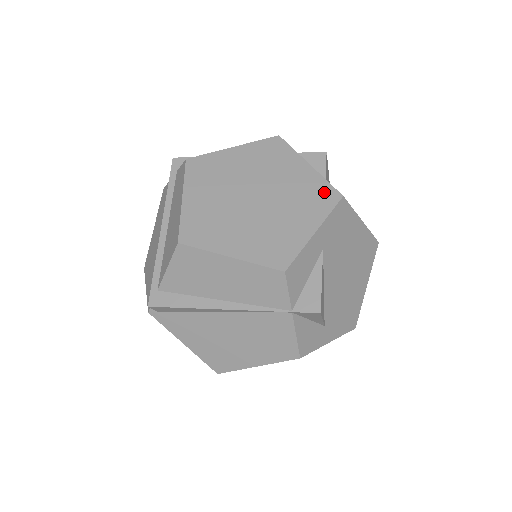
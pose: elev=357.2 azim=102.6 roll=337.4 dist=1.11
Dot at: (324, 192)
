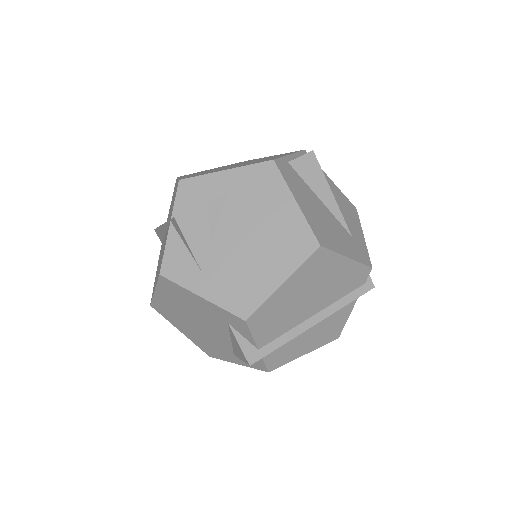
Dot at: occluded
